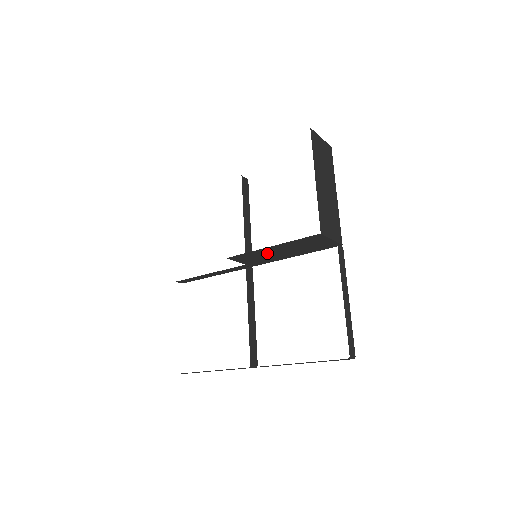
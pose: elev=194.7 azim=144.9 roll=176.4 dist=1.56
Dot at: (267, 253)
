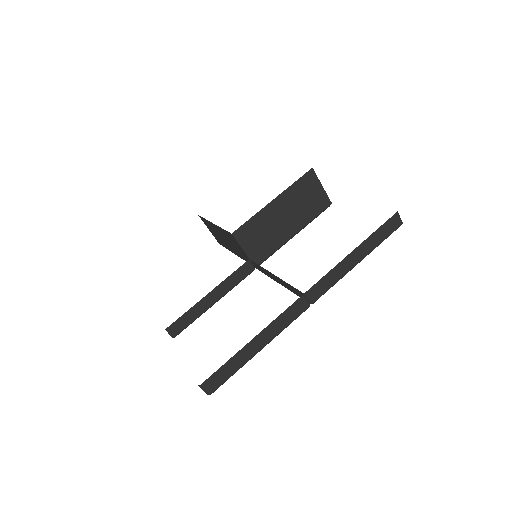
Dot at: (270, 221)
